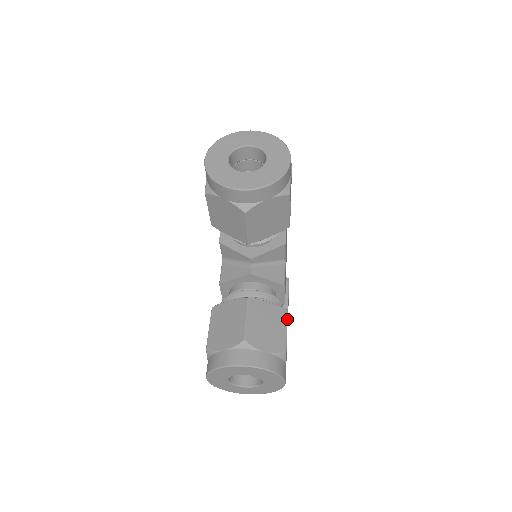
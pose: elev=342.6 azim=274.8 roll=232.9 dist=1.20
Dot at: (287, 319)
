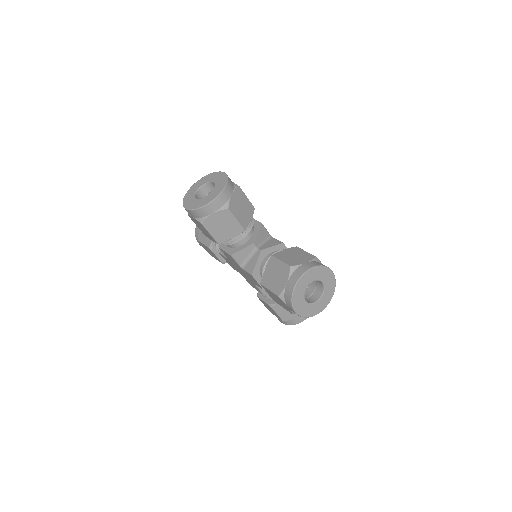
Dot at: occluded
